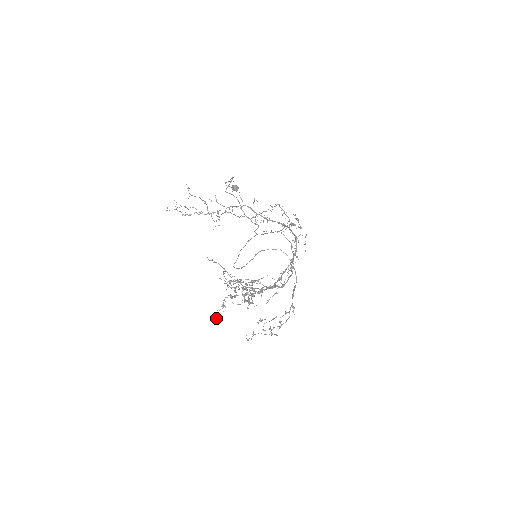
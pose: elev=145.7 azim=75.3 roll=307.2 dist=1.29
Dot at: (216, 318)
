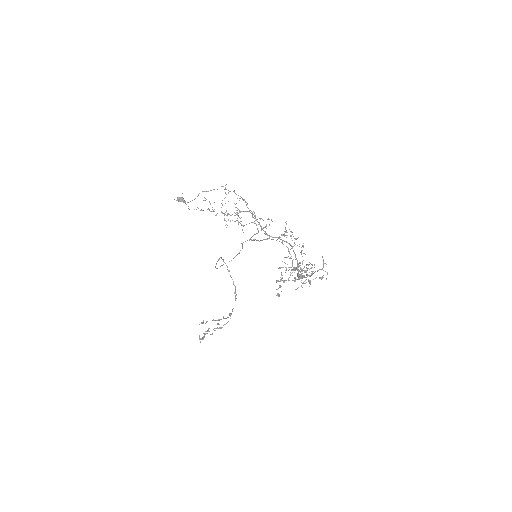
Dot at: occluded
